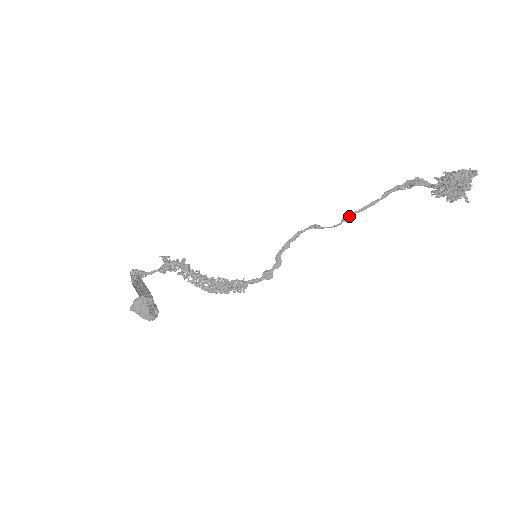
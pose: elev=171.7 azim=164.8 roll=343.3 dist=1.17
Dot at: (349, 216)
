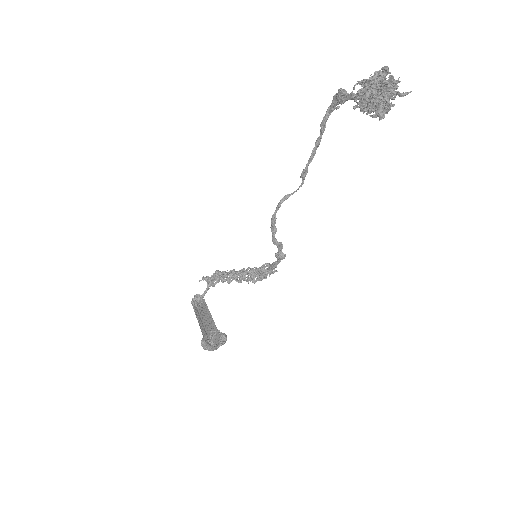
Dot at: (304, 172)
